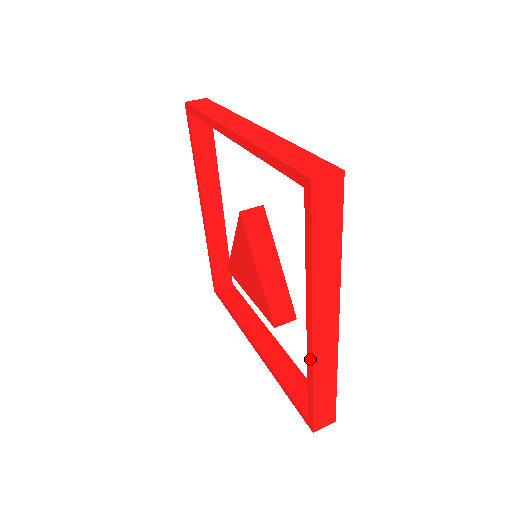
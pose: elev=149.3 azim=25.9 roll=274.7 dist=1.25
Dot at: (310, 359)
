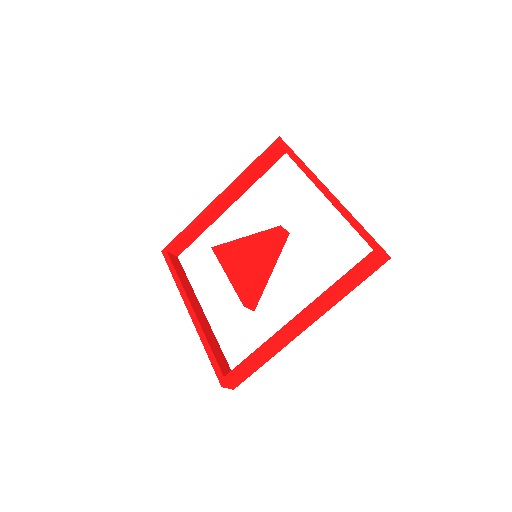
Dot at: (276, 337)
